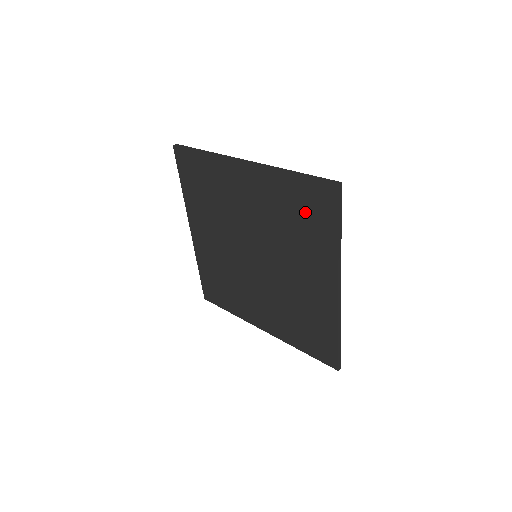
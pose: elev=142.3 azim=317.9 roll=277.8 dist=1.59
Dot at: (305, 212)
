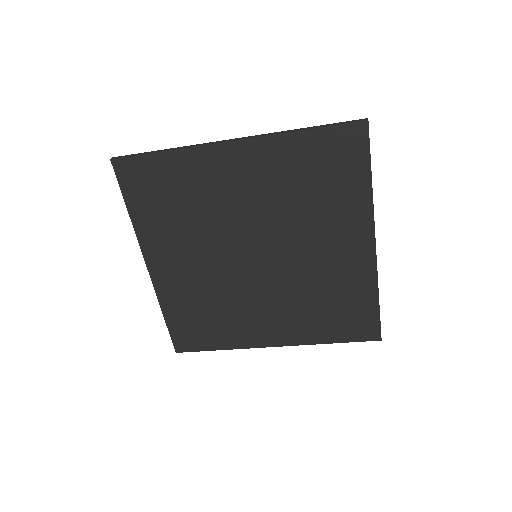
Dot at: (327, 169)
